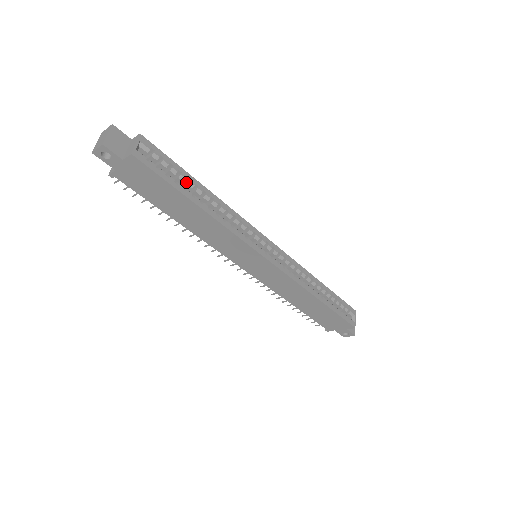
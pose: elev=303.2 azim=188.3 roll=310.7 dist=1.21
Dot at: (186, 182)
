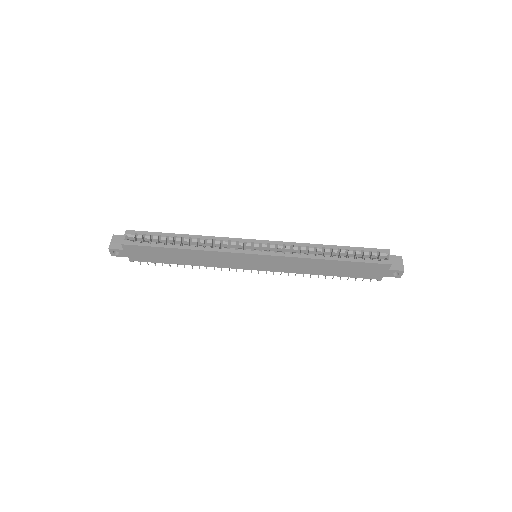
Dot at: (169, 239)
